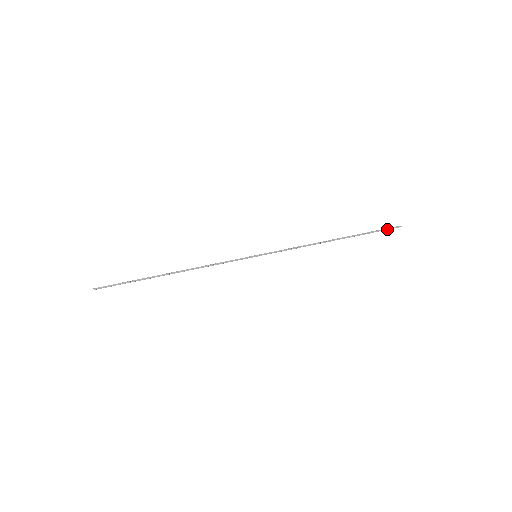
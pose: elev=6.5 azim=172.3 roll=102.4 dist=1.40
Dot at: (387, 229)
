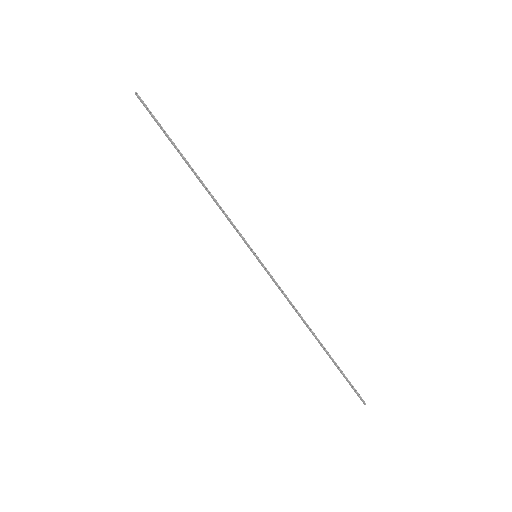
Dot at: (354, 390)
